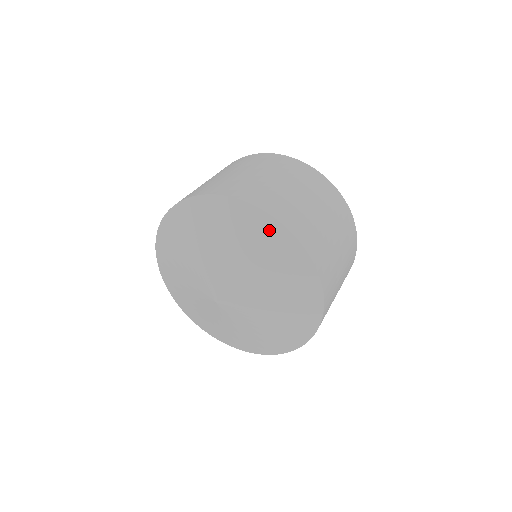
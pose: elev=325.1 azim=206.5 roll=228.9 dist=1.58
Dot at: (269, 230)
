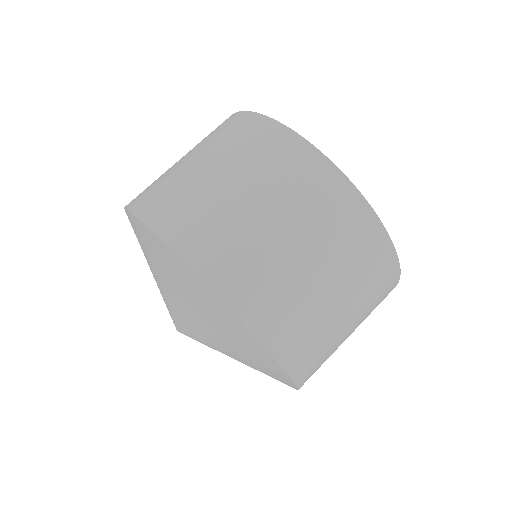
Dot at: (233, 326)
